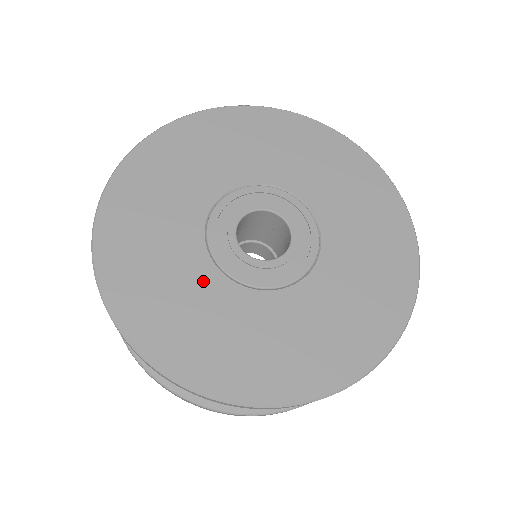
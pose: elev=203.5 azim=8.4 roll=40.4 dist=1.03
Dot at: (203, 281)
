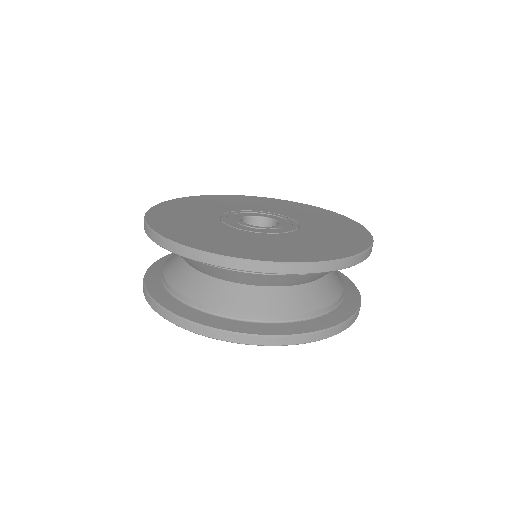
Dot at: (269, 238)
